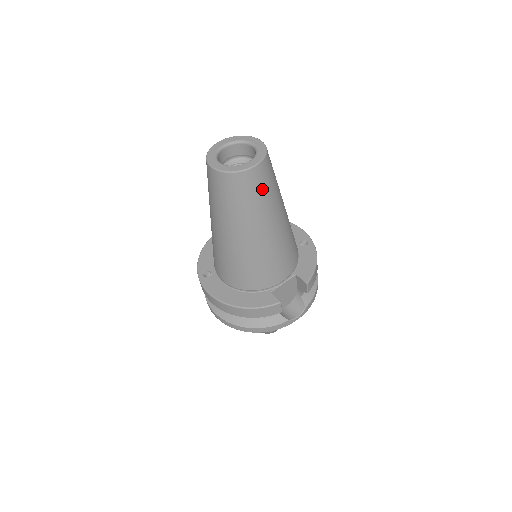
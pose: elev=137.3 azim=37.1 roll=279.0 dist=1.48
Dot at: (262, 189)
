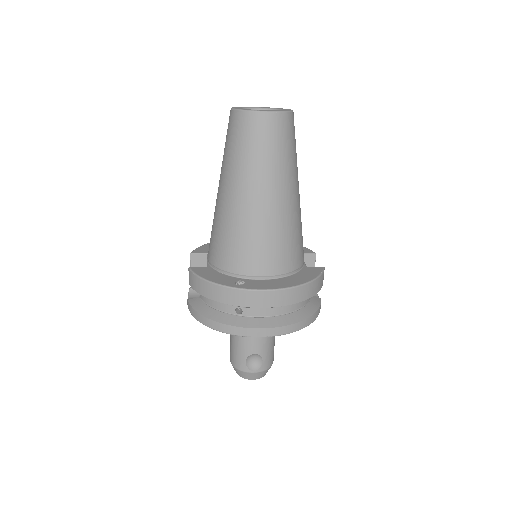
Dot at: occluded
